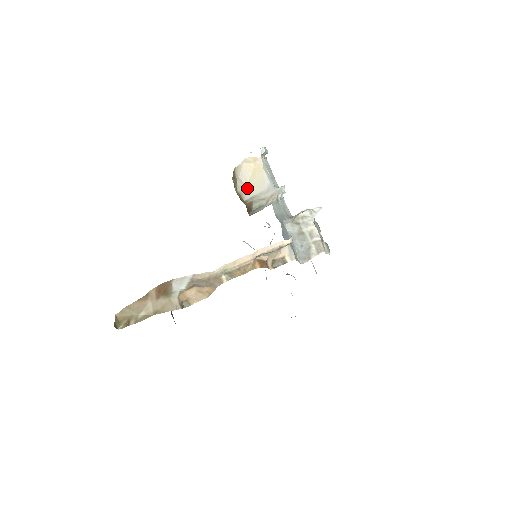
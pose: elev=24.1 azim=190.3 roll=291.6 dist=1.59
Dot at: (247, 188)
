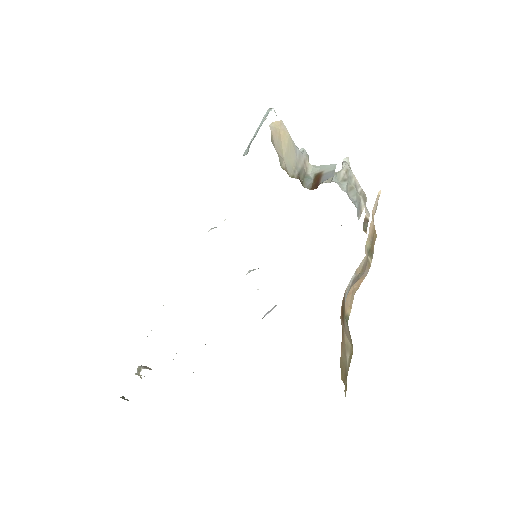
Dot at: (285, 161)
